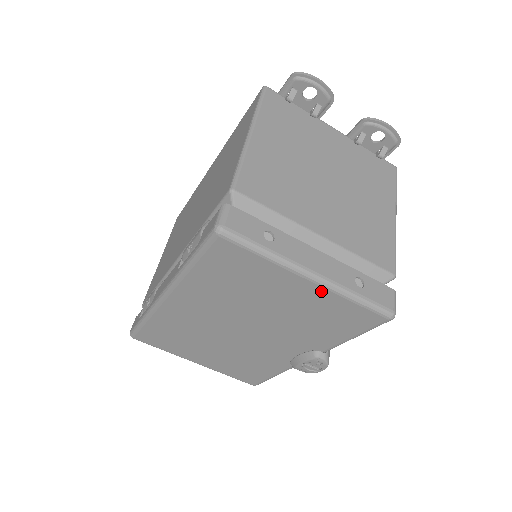
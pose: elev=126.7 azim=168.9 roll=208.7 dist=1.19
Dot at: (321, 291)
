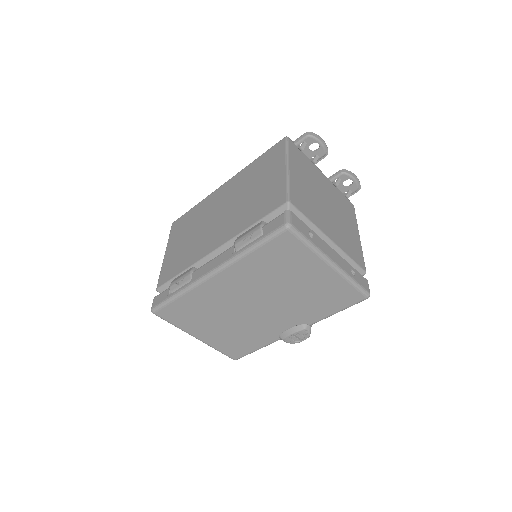
Dot at: (334, 275)
